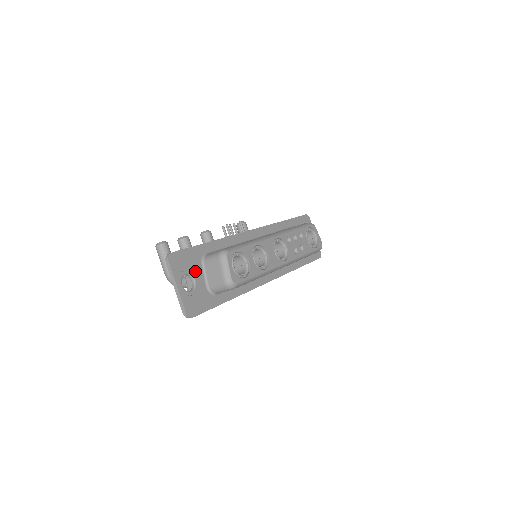
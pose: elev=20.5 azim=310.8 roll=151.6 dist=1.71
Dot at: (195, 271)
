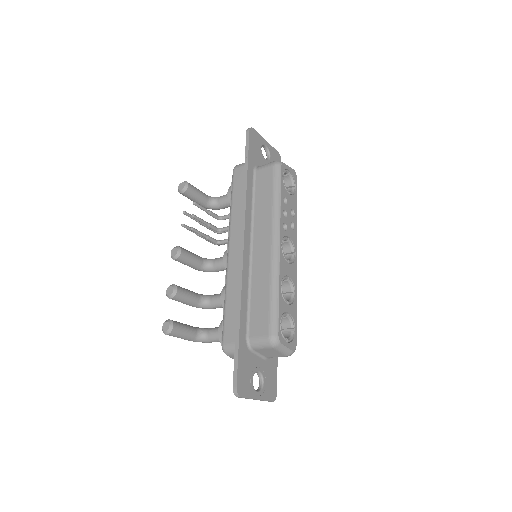
Dot at: (253, 365)
